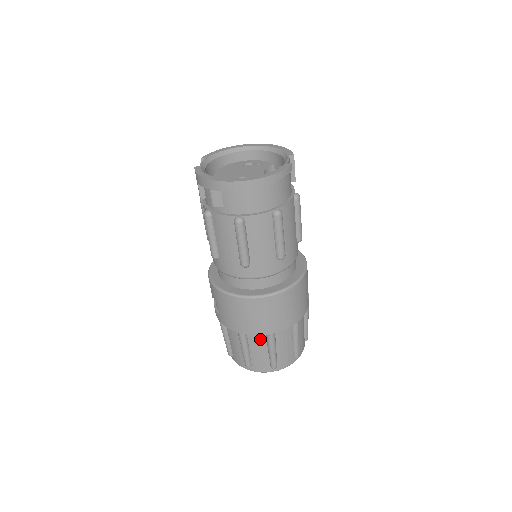
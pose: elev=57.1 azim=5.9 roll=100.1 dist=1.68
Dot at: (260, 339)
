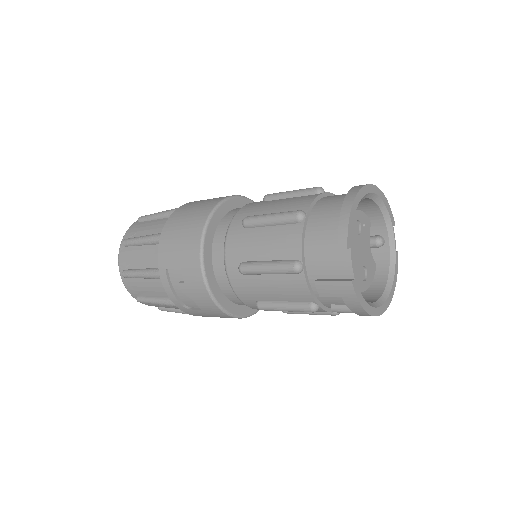
Dot at: occluded
